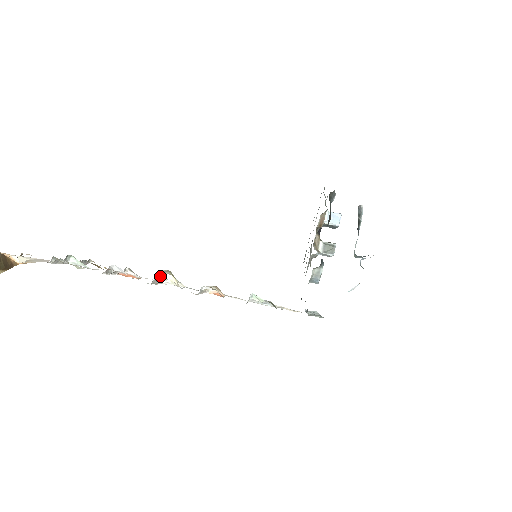
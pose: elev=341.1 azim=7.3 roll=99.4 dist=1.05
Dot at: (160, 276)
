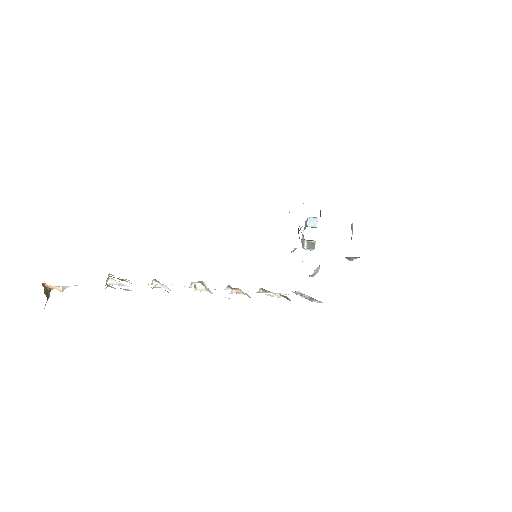
Dot at: (203, 289)
